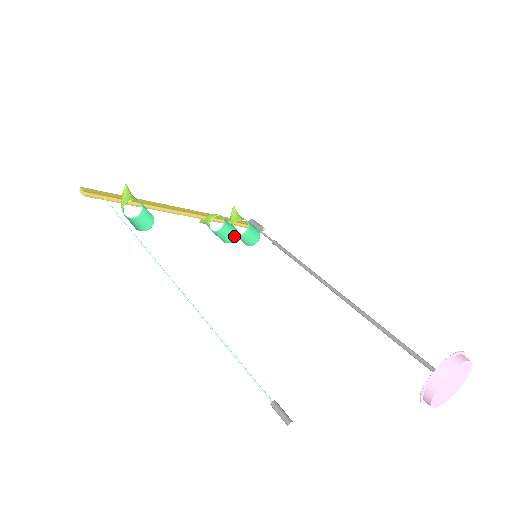
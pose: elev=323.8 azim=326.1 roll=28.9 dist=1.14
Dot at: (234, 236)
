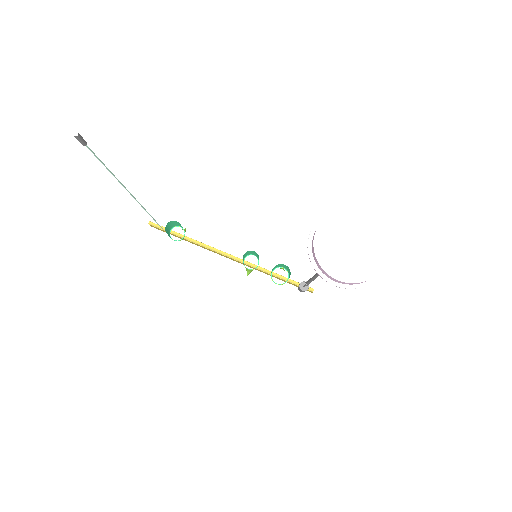
Dot at: occluded
